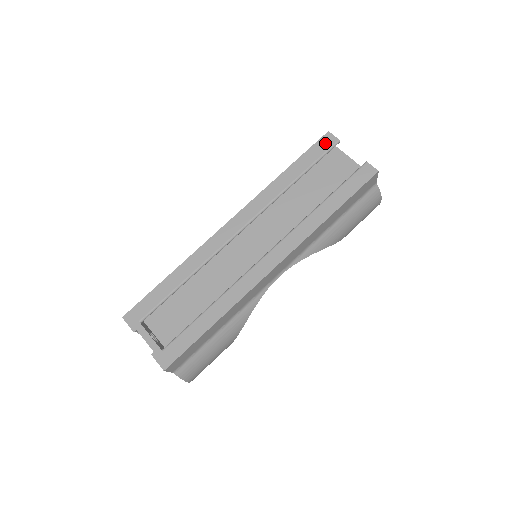
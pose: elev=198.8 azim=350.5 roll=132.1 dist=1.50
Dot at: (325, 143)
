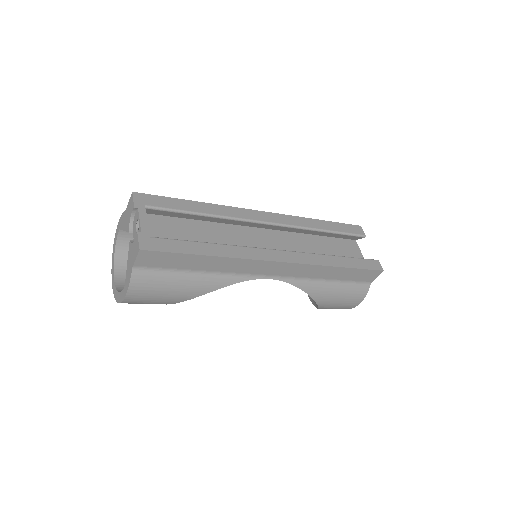
Dot at: (356, 229)
